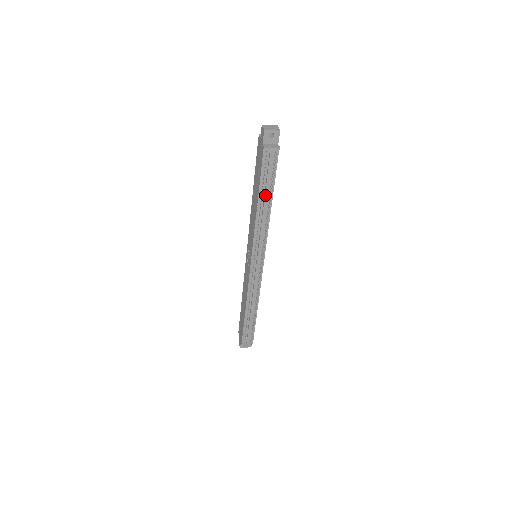
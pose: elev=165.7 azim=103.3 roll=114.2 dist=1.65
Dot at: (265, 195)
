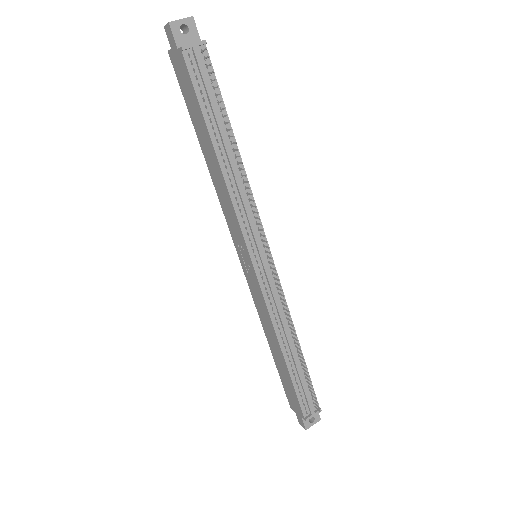
Dot at: (220, 133)
